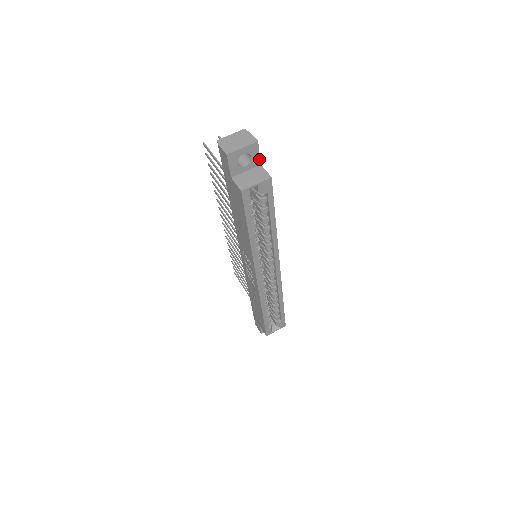
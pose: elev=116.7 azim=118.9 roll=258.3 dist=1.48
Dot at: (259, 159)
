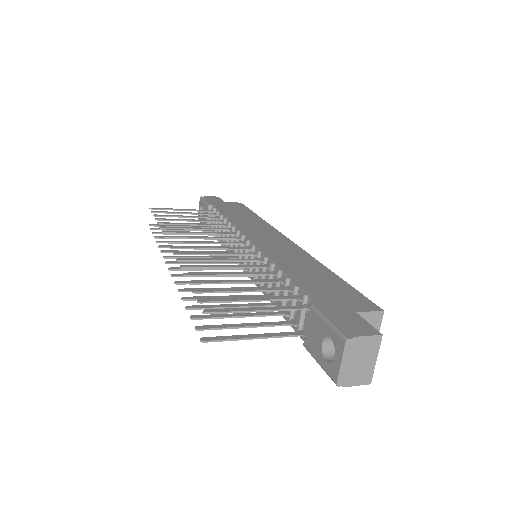
Dot at: (361, 319)
